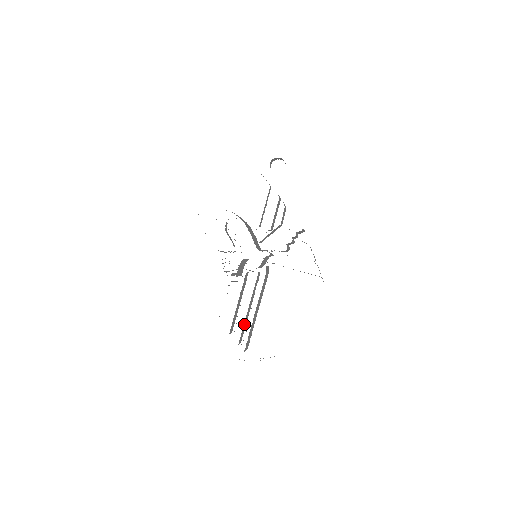
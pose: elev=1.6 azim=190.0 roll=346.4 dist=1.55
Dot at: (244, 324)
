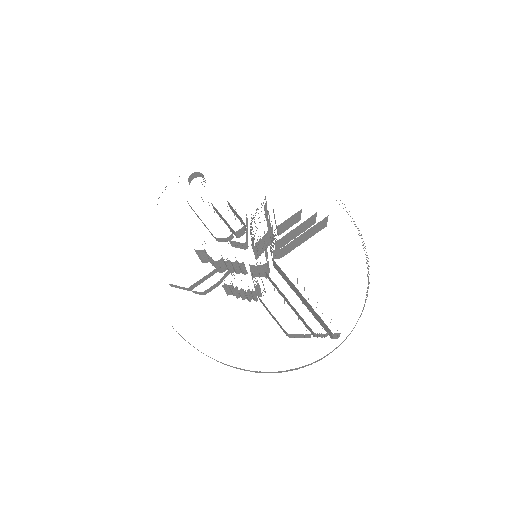
Dot at: occluded
